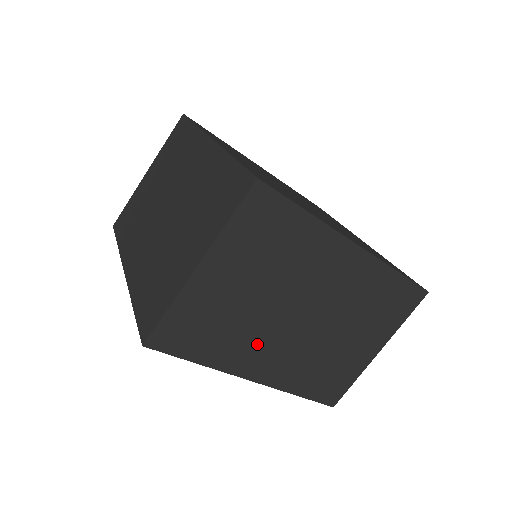
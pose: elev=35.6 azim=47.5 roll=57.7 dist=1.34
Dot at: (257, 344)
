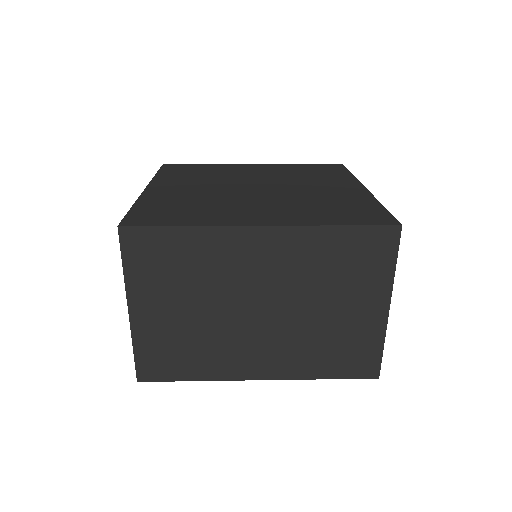
Dot at: (235, 348)
